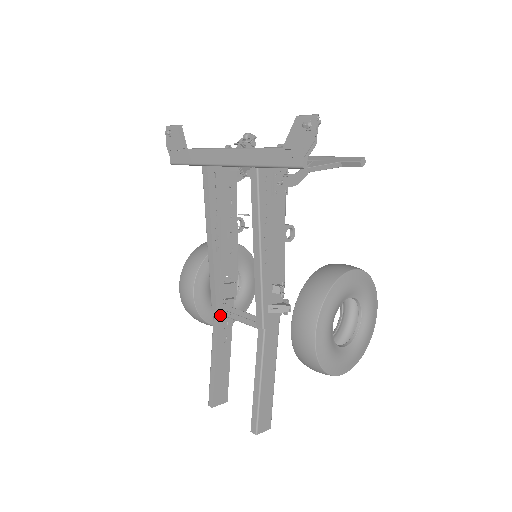
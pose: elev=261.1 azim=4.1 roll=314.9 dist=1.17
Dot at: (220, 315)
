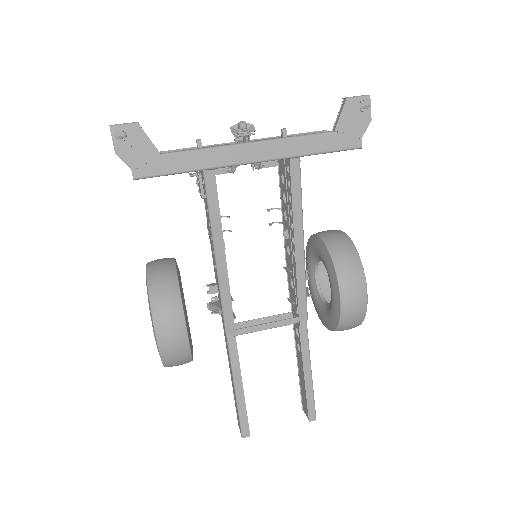
Dot at: (234, 337)
